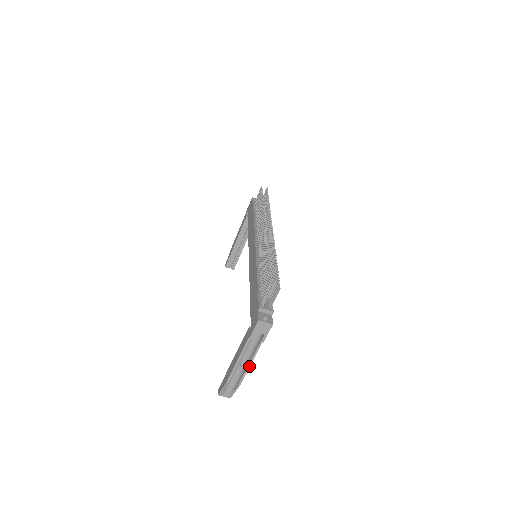
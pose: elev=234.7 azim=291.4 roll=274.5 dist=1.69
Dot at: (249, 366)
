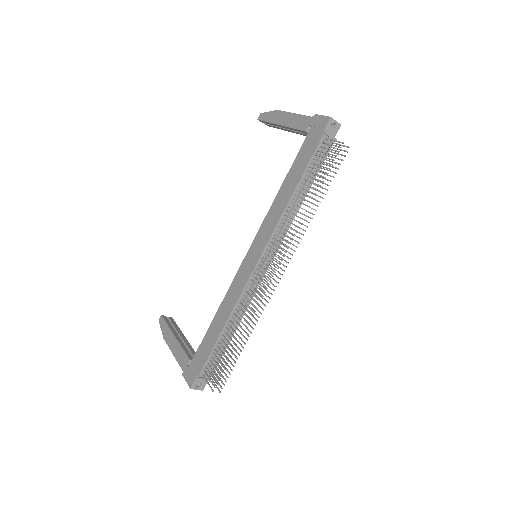
Dot at: occluded
